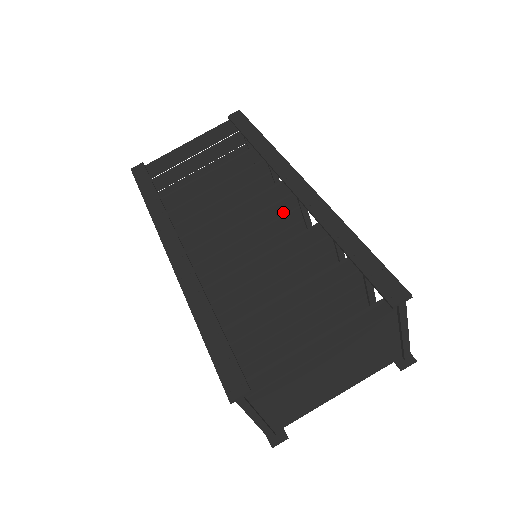
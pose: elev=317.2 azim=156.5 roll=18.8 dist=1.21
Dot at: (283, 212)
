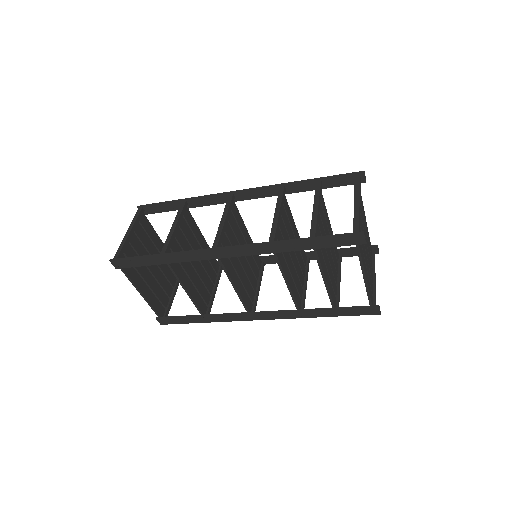
Dot at: (254, 271)
